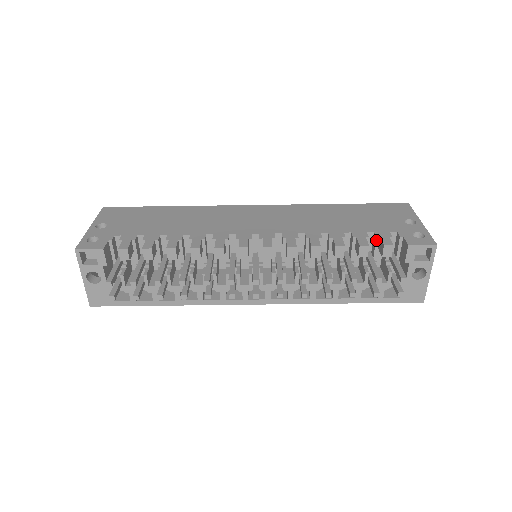
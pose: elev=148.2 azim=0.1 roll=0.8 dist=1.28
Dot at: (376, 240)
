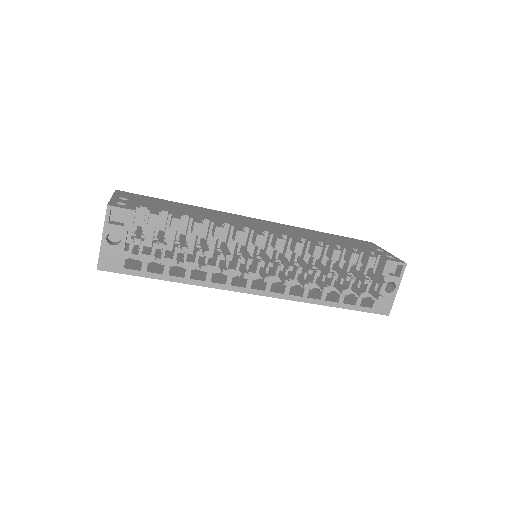
Dot at: (360, 254)
